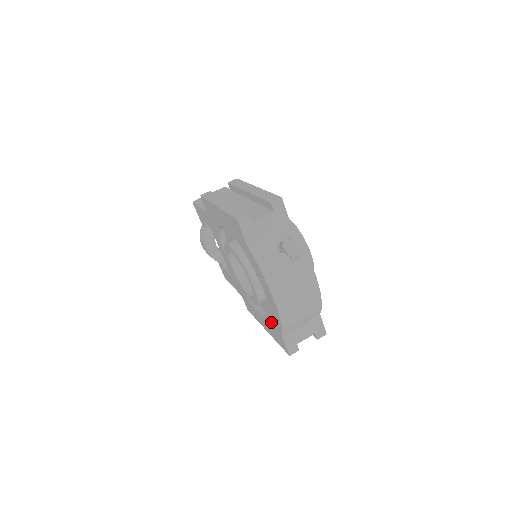
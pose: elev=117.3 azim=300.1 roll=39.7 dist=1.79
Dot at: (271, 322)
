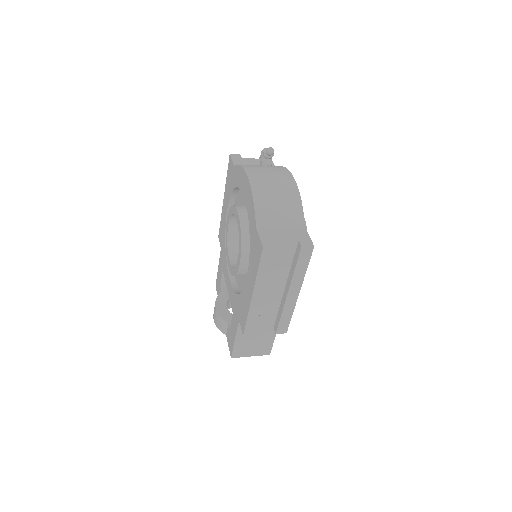
Dot at: (251, 241)
